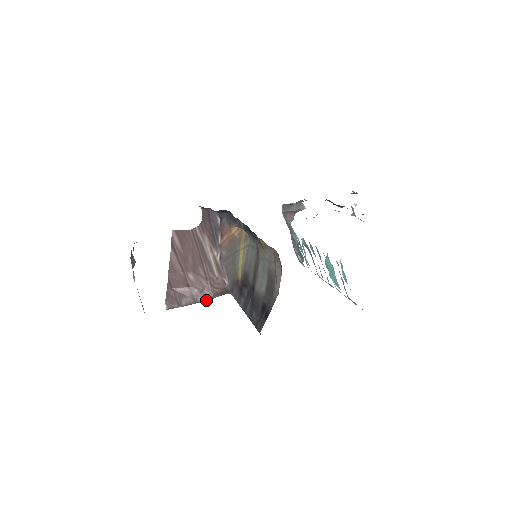
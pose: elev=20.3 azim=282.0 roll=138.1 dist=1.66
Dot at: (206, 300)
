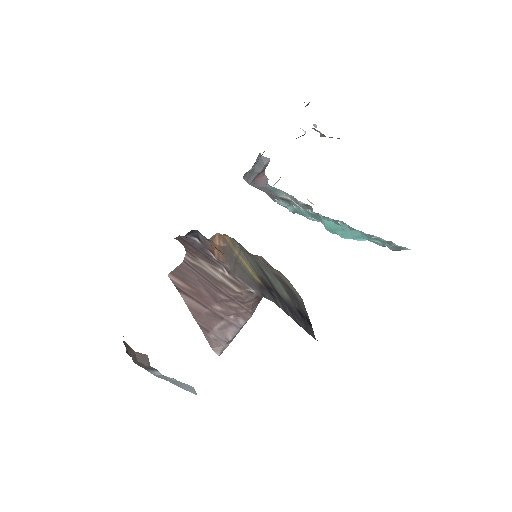
Dot at: (248, 319)
